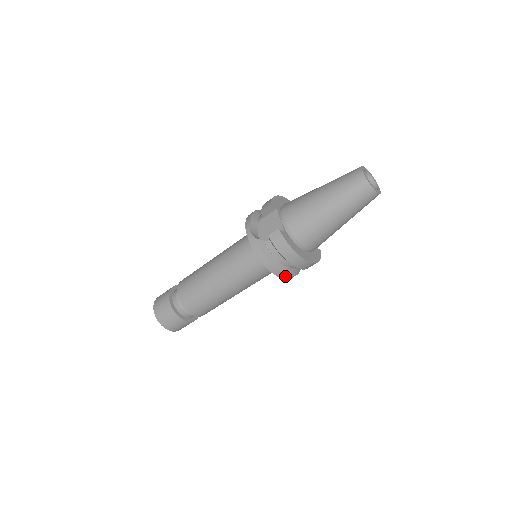
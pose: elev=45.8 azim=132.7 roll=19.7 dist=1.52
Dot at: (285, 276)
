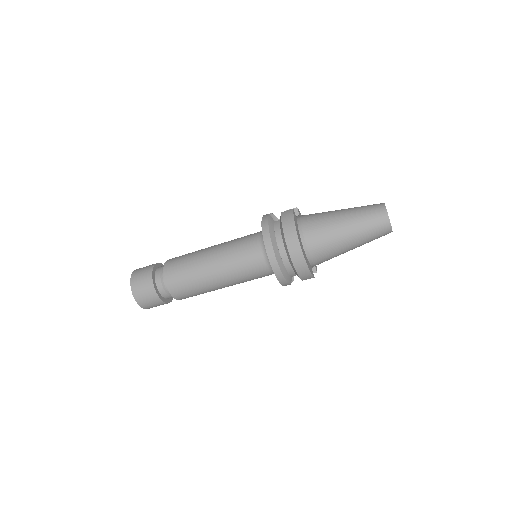
Dot at: (272, 256)
